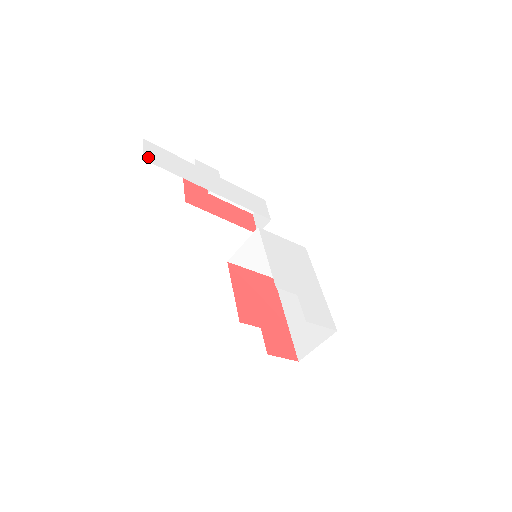
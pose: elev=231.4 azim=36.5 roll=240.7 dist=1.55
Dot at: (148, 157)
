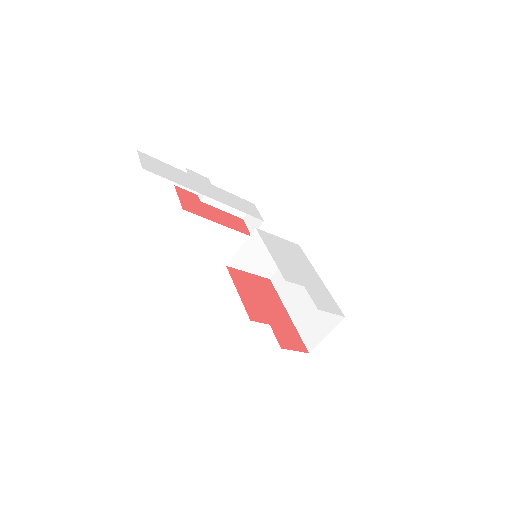
Dot at: (146, 166)
